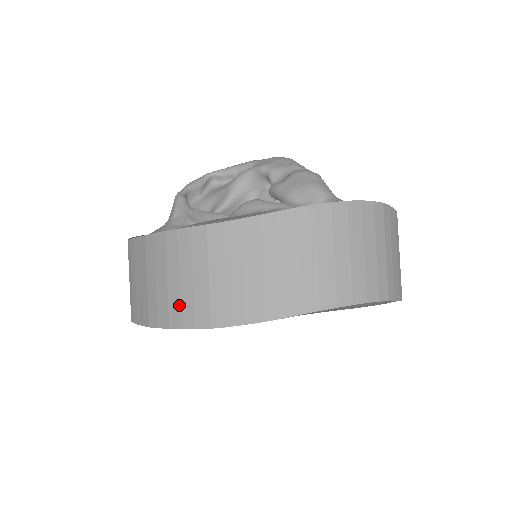
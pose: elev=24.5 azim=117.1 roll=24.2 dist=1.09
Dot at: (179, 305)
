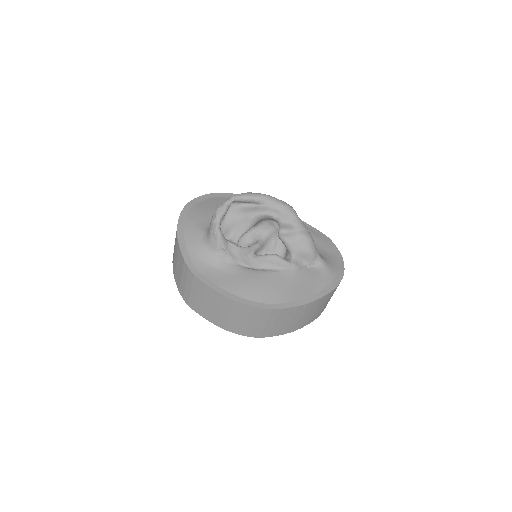
Dot at: (244, 329)
